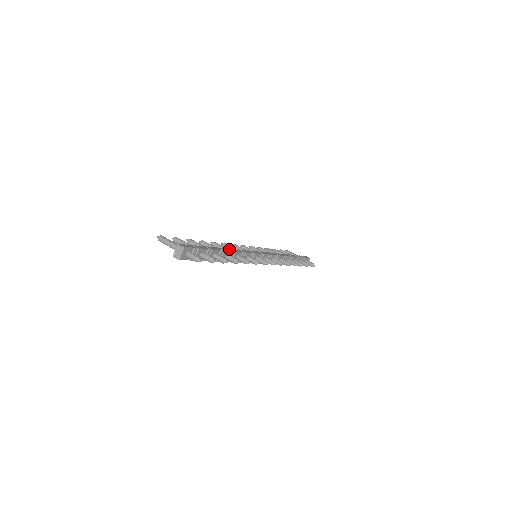
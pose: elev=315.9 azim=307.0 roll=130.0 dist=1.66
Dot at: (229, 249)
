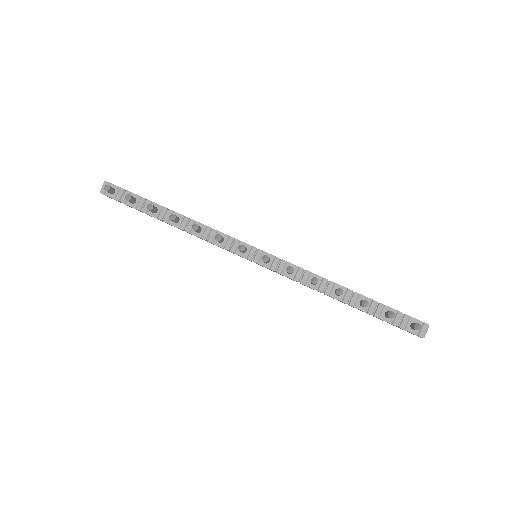
Dot at: occluded
